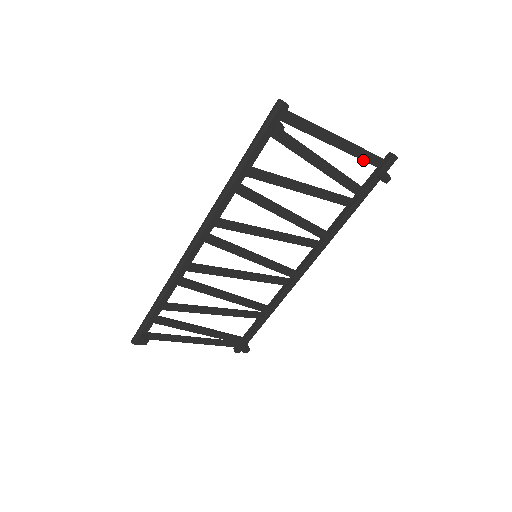
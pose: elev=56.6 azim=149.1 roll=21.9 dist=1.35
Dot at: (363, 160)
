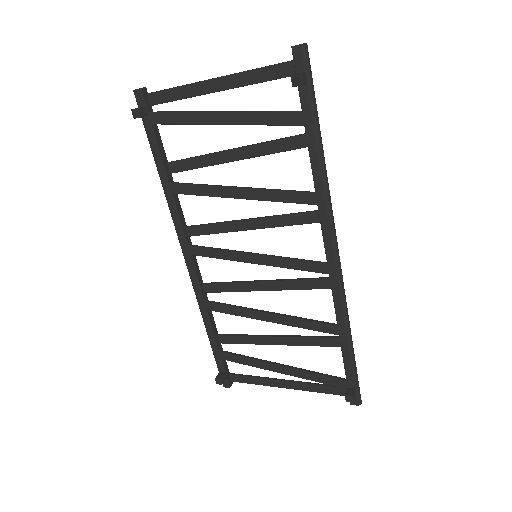
Dot at: occluded
